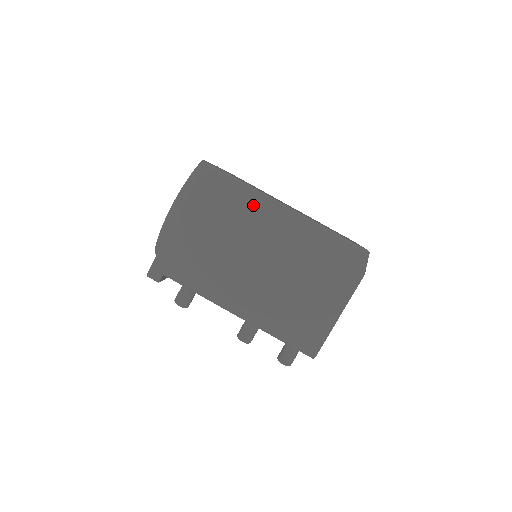
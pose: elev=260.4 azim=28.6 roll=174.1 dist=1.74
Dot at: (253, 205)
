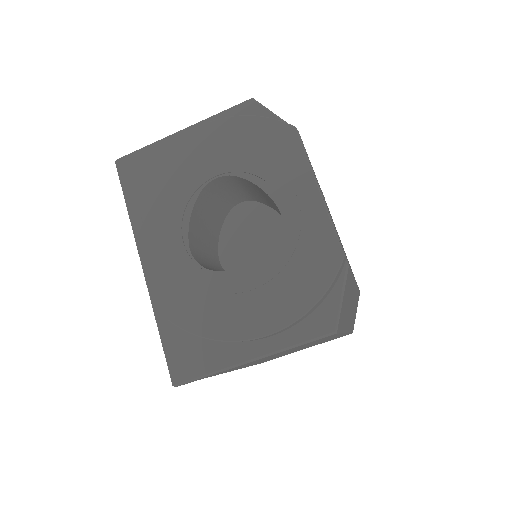
Dot at: occluded
